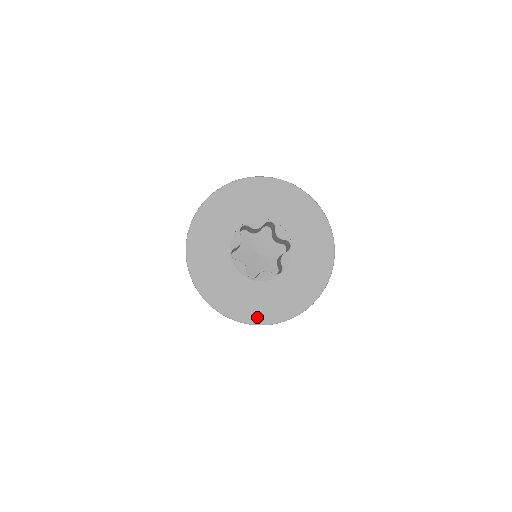
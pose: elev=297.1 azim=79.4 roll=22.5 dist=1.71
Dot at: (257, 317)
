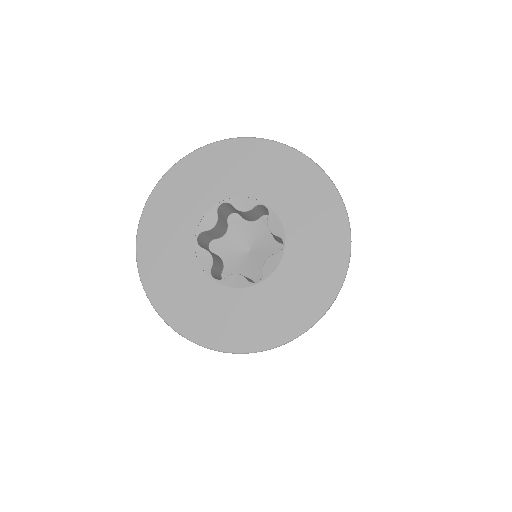
Dot at: (207, 336)
